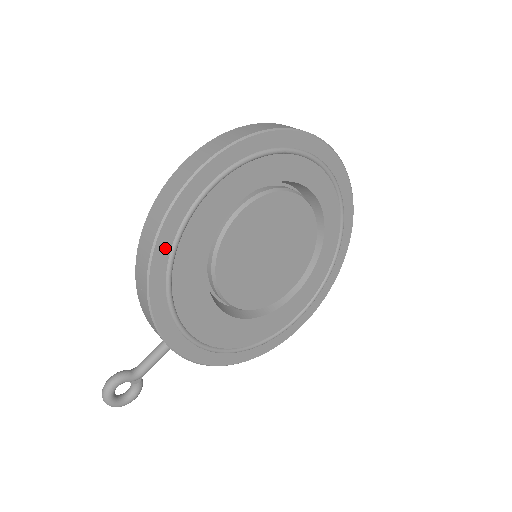
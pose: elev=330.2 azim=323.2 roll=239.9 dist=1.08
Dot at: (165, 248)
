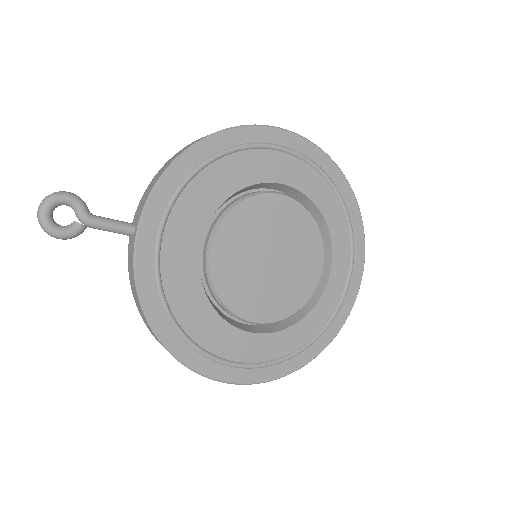
Dot at: (222, 144)
